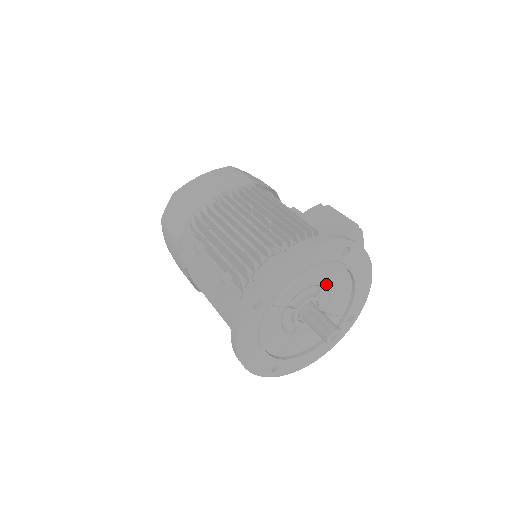
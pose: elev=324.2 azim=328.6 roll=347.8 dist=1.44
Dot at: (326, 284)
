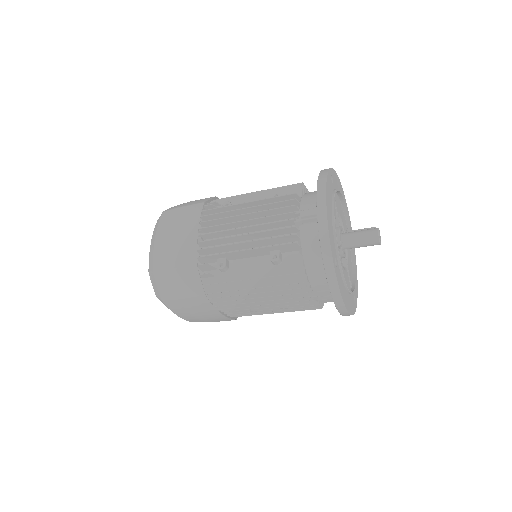
Dot at: occluded
